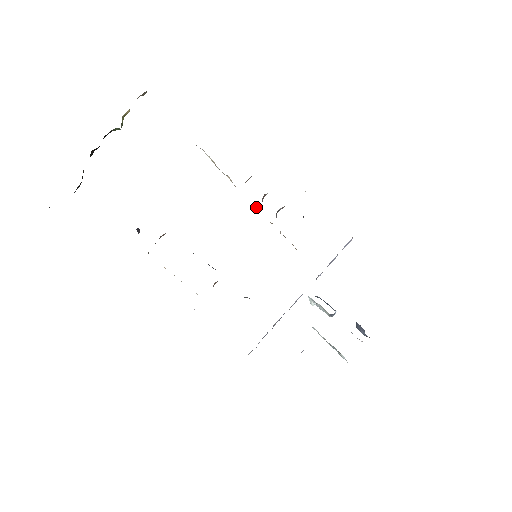
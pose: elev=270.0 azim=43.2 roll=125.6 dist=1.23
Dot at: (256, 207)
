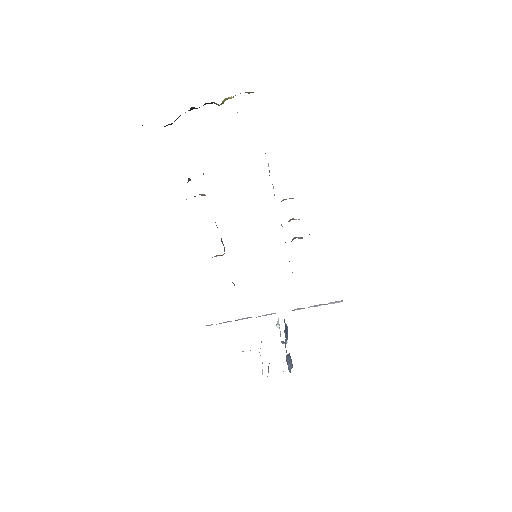
Dot at: occluded
